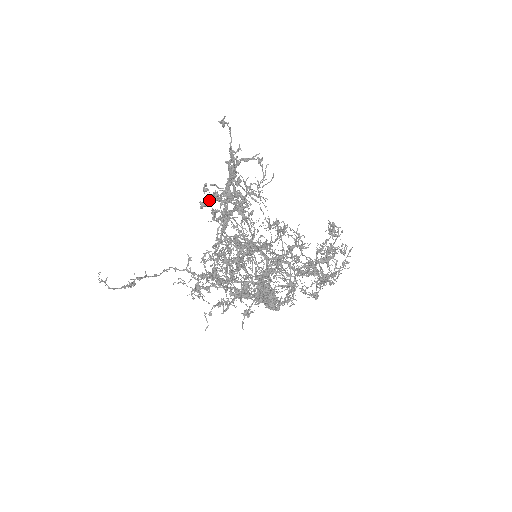
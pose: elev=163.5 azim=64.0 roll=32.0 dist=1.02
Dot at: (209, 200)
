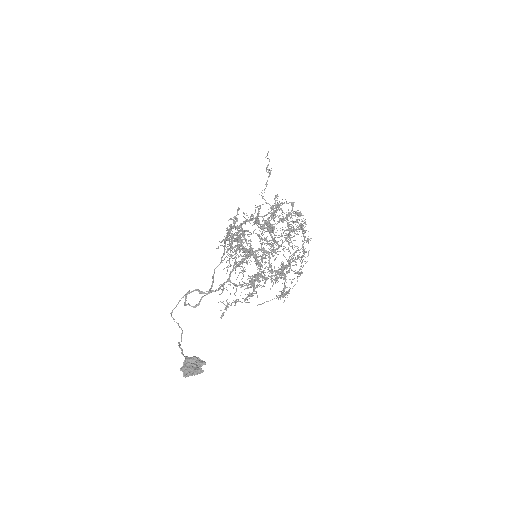
Dot at: (237, 220)
